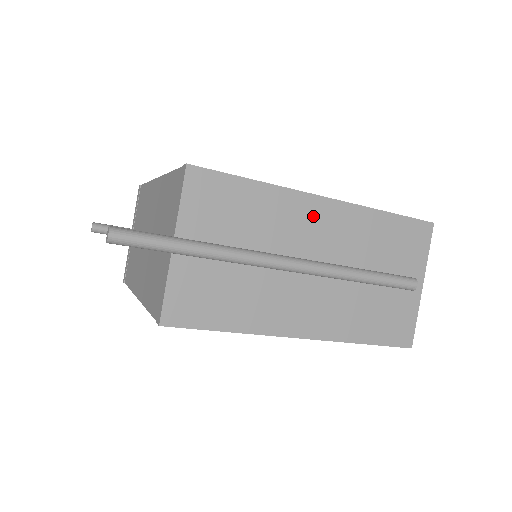
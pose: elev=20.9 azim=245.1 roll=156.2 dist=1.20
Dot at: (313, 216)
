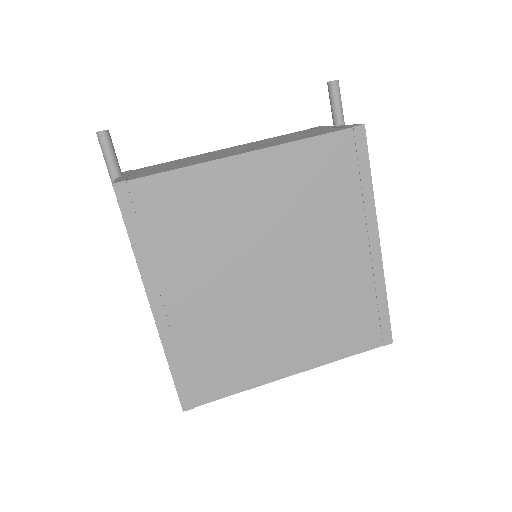
Dot at: occluded
